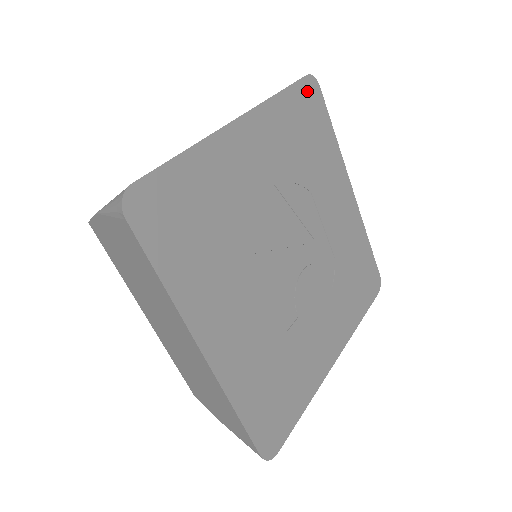
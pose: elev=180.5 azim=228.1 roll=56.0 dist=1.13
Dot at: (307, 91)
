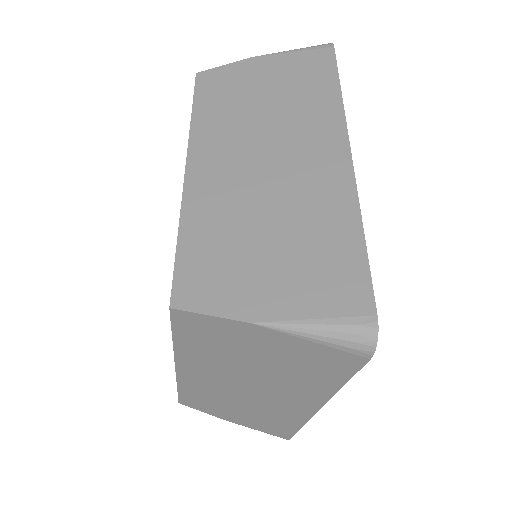
Dot at: occluded
